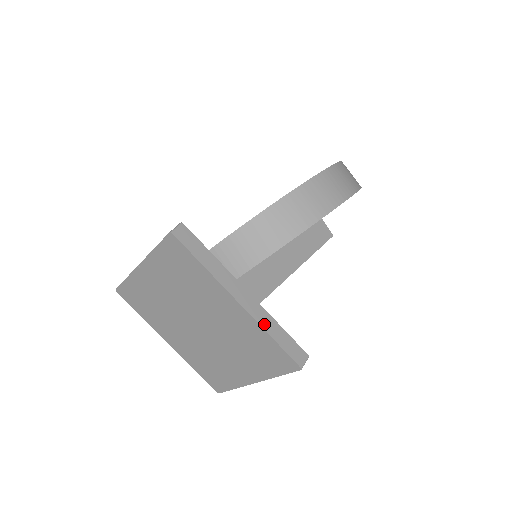
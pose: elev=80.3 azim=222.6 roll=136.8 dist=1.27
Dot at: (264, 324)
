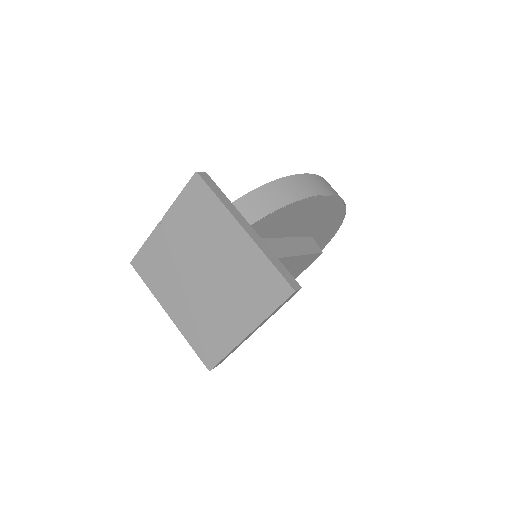
Dot at: (264, 250)
